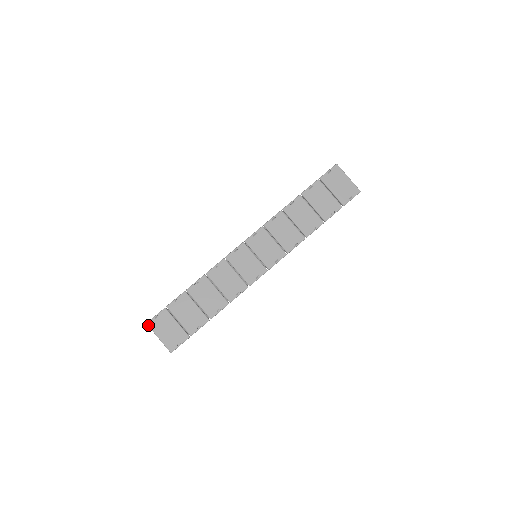
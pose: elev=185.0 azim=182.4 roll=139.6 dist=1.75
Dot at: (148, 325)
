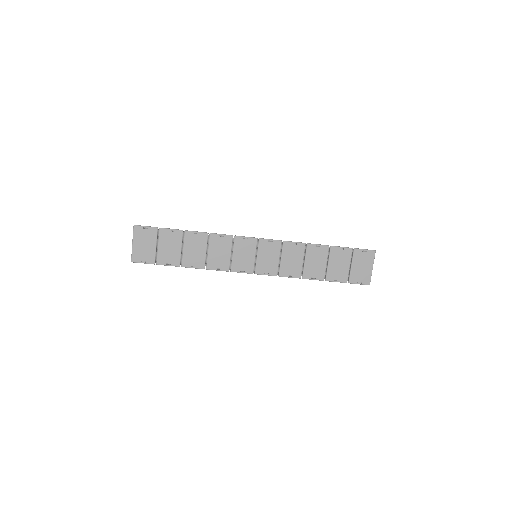
Dot at: (134, 227)
